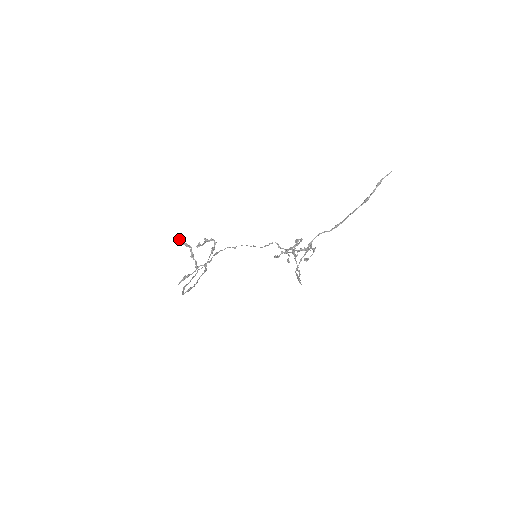
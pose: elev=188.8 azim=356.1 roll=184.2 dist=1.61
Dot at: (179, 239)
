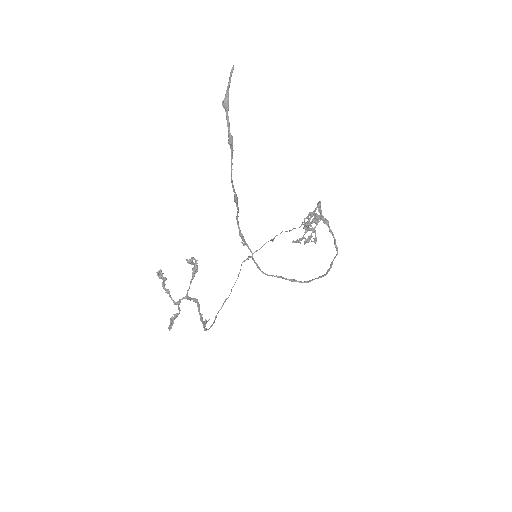
Dot at: occluded
